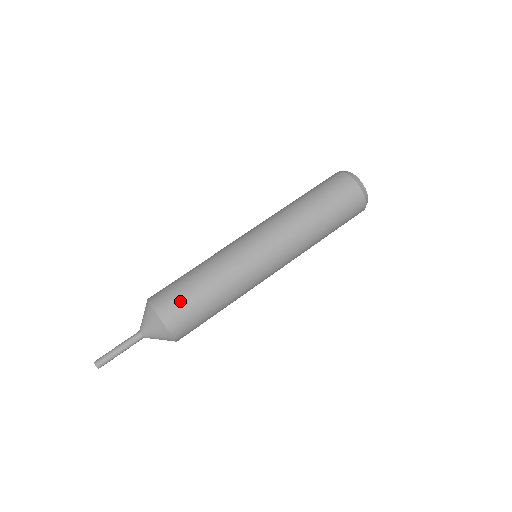
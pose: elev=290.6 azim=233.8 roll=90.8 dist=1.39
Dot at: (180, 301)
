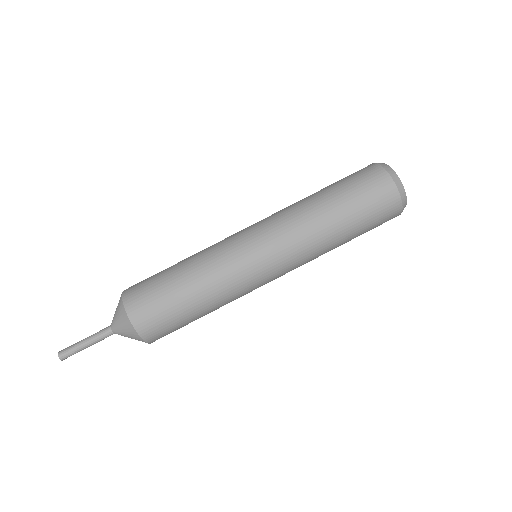
Dot at: (148, 284)
